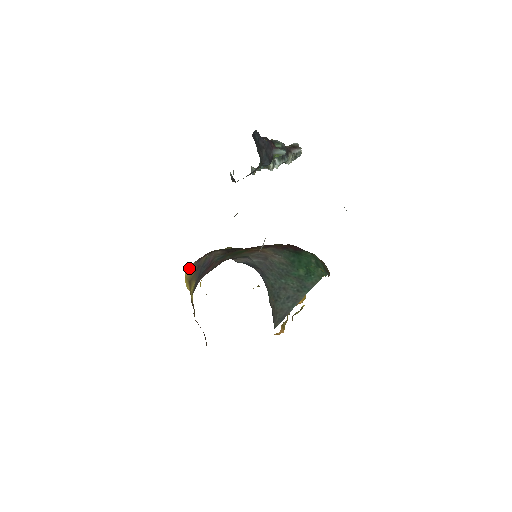
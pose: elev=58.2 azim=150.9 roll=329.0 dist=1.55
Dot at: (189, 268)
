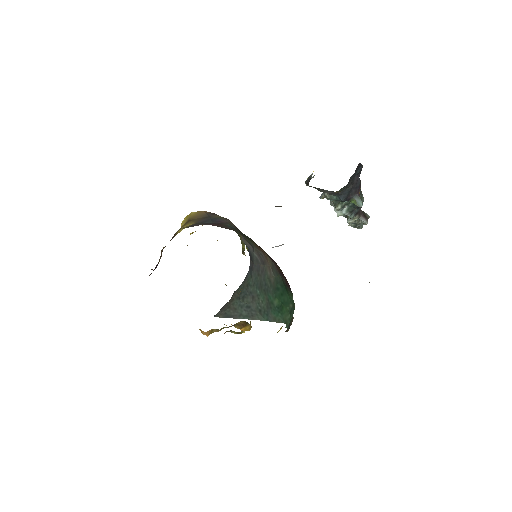
Dot at: (199, 211)
